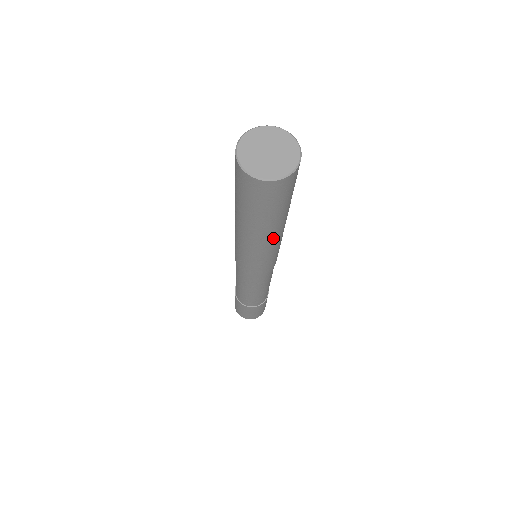
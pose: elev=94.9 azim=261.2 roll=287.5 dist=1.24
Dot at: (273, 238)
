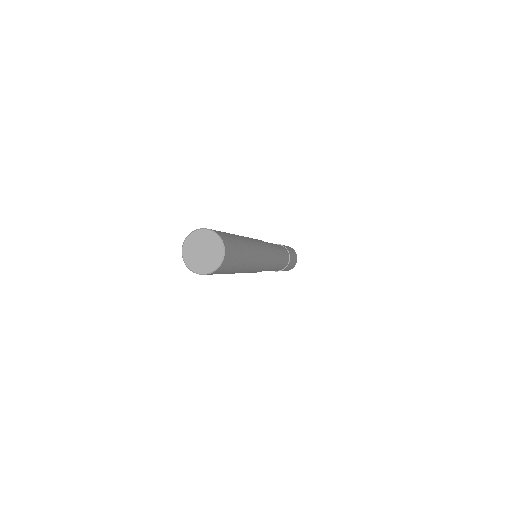
Dot at: (253, 257)
